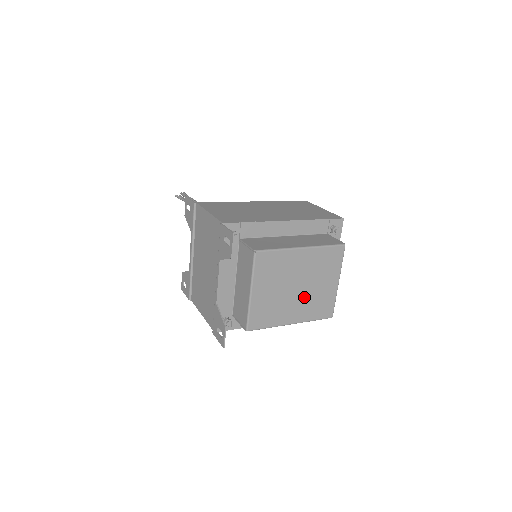
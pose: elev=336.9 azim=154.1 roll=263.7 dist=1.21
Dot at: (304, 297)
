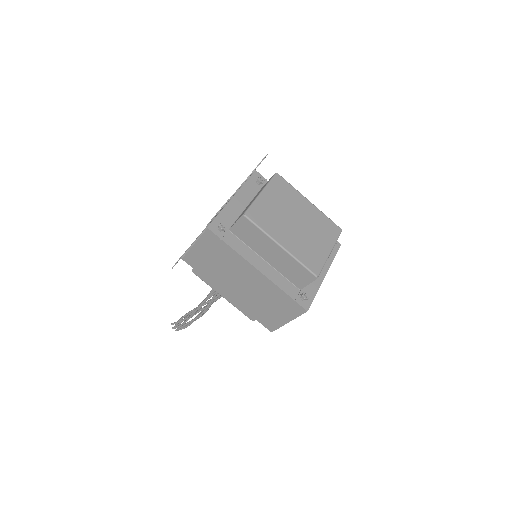
Dot at: (299, 235)
